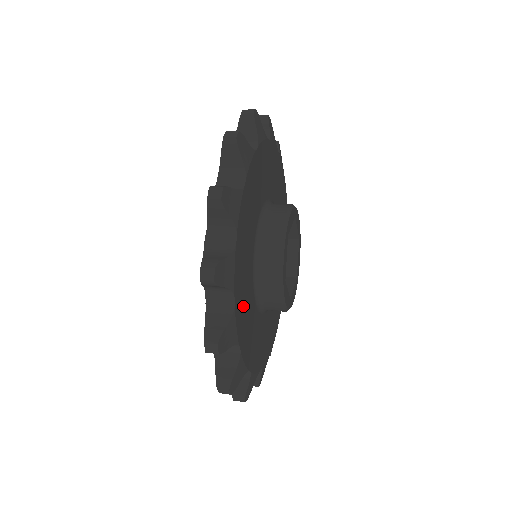
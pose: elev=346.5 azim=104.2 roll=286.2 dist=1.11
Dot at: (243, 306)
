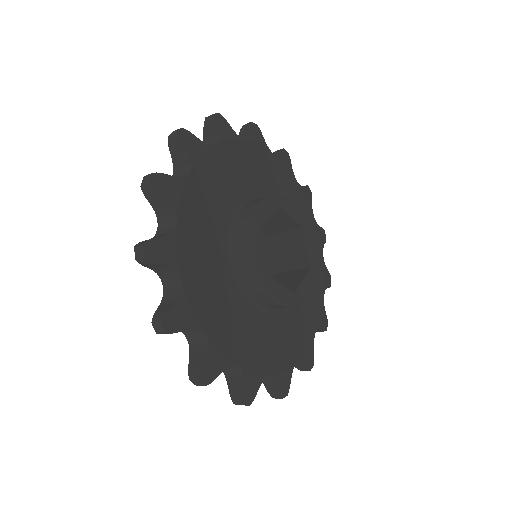
Dot at: (202, 203)
